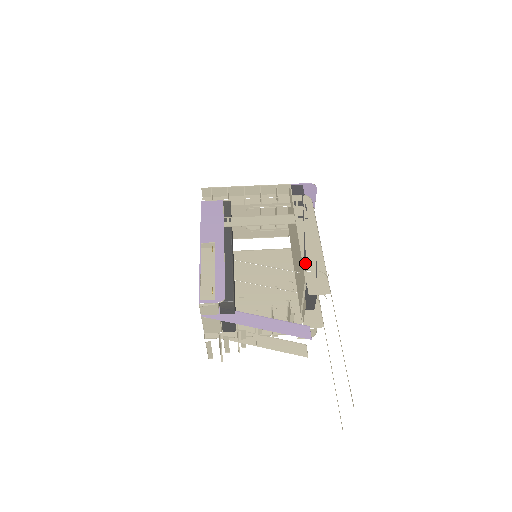
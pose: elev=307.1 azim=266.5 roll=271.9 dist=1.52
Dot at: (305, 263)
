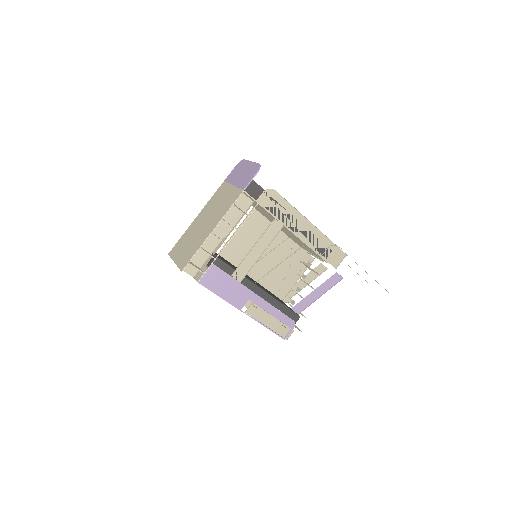
Dot at: (316, 250)
